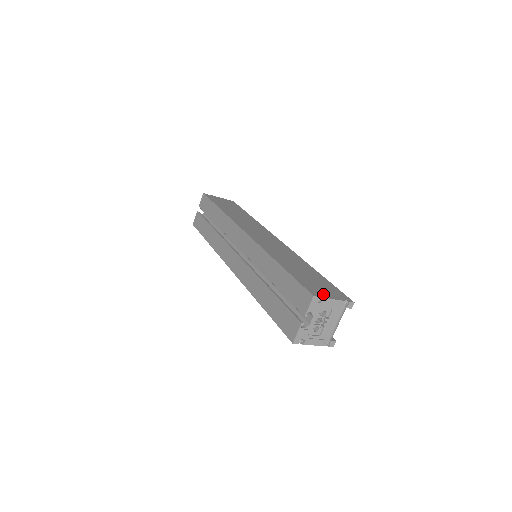
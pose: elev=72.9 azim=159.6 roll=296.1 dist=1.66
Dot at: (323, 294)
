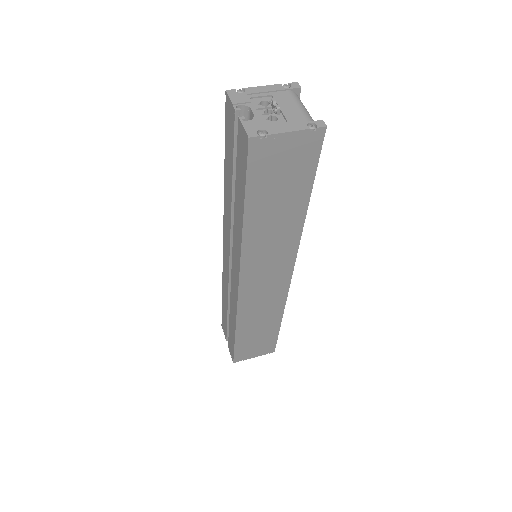
Dot at: occluded
